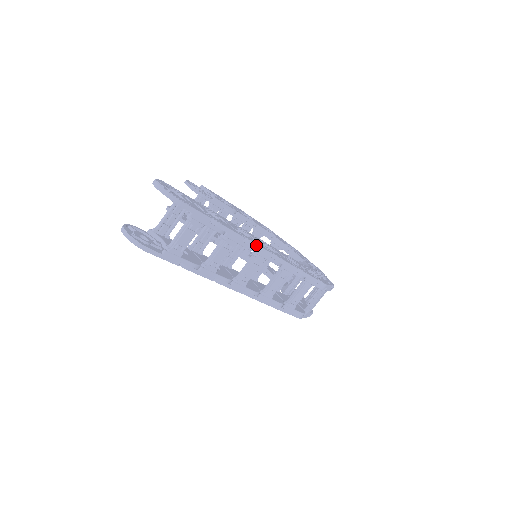
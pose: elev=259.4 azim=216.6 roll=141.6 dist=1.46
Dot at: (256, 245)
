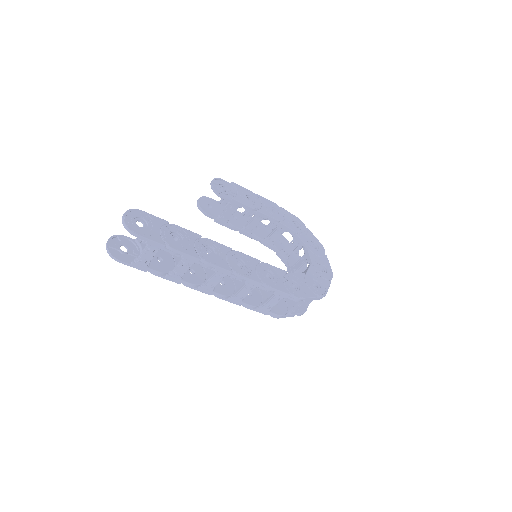
Dot at: (213, 265)
